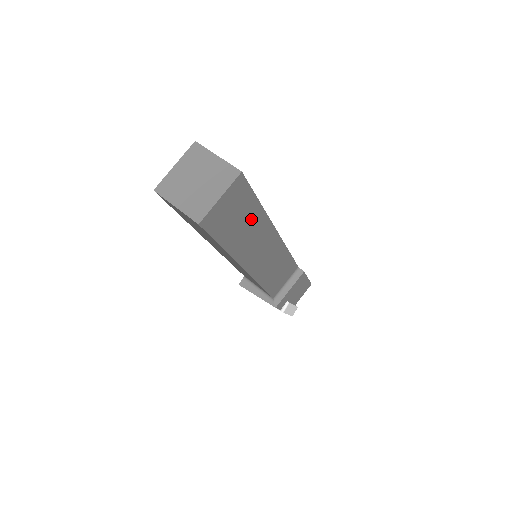
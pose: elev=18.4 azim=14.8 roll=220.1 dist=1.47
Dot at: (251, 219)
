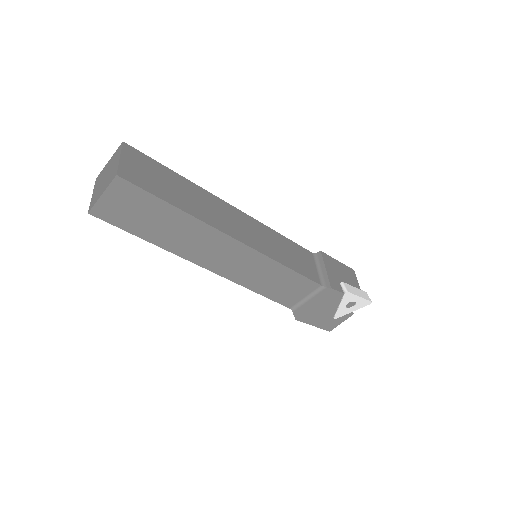
Dot at: (181, 185)
